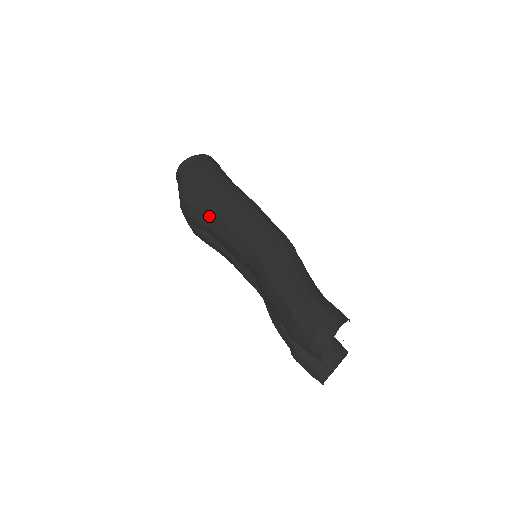
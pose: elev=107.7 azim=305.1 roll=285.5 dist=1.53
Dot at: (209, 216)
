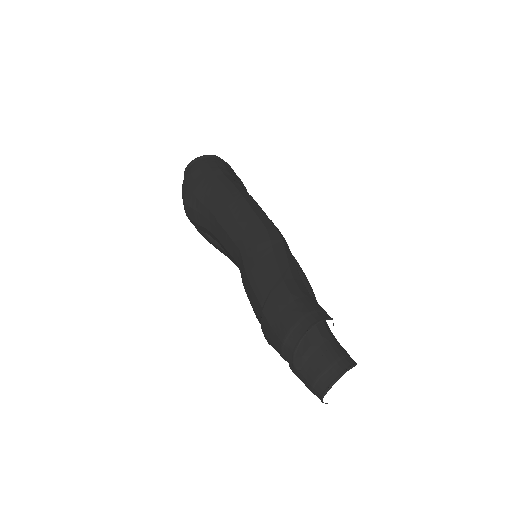
Dot at: (204, 215)
